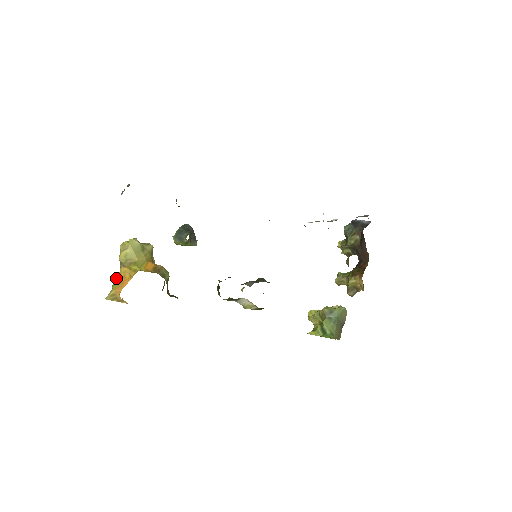
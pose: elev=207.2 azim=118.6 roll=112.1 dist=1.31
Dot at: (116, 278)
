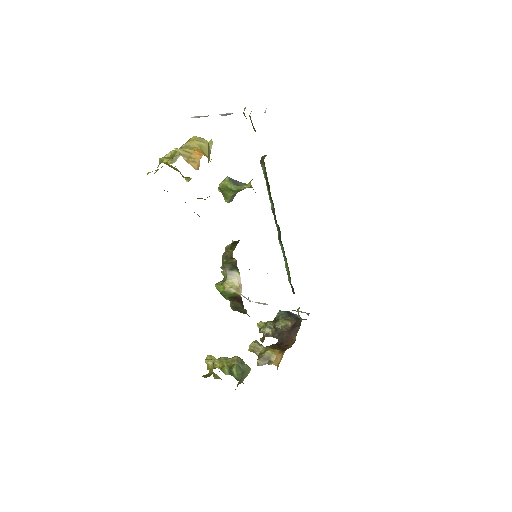
Dot at: (189, 147)
